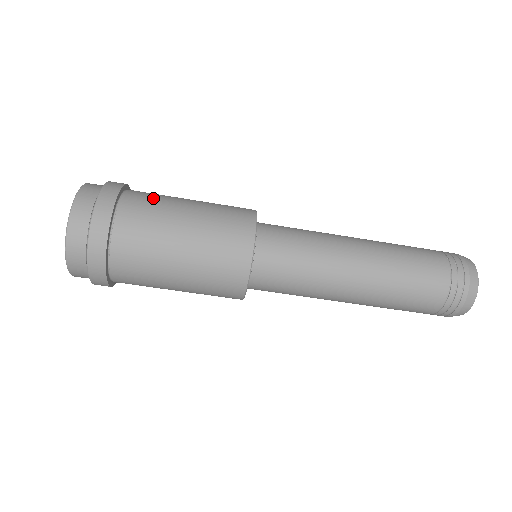
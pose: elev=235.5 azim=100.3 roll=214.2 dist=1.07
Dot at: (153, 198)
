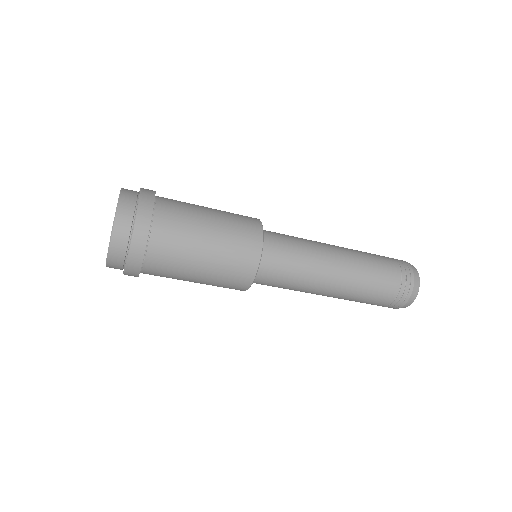
Dot at: (173, 254)
